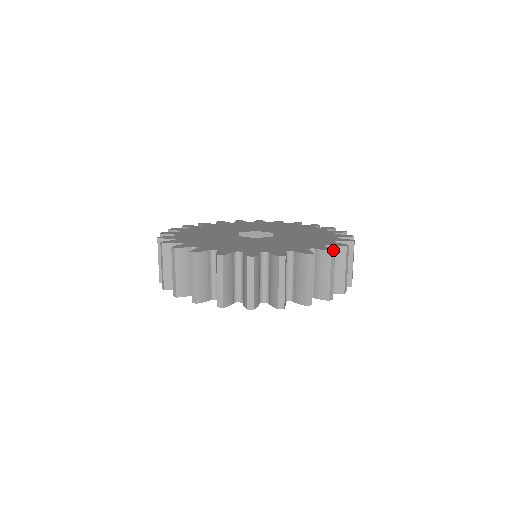
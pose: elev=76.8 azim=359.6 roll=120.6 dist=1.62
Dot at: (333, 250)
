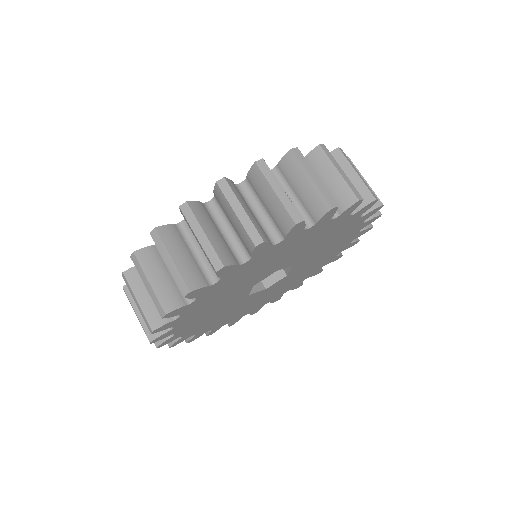
Dot at: (220, 180)
